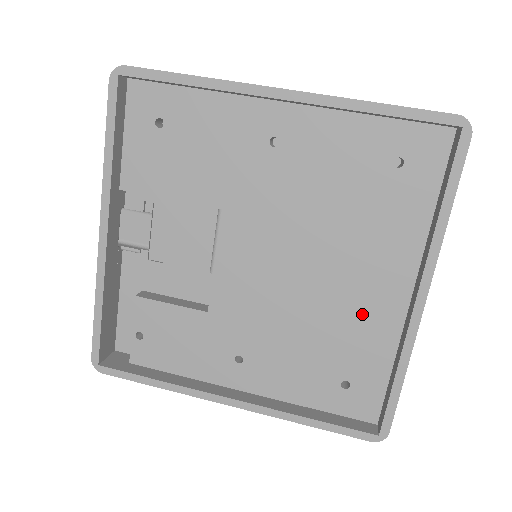
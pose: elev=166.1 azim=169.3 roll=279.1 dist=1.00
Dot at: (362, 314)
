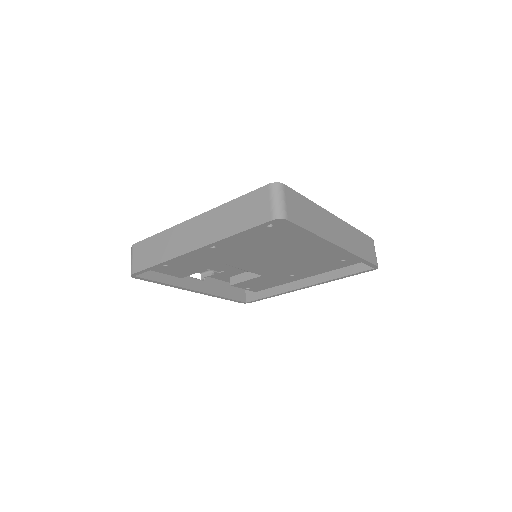
Dot at: (321, 250)
